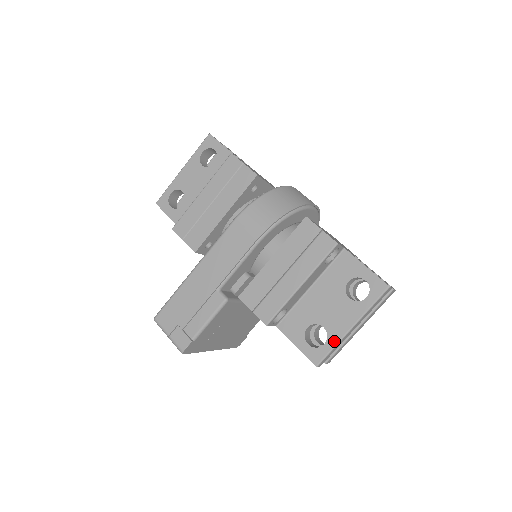
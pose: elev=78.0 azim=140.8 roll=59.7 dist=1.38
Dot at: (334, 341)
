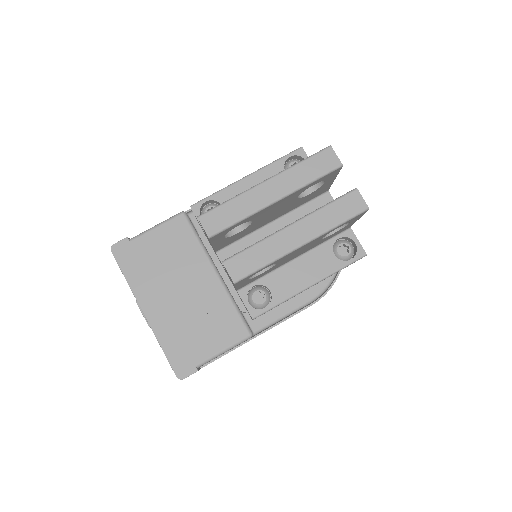
Dot at: (237, 196)
